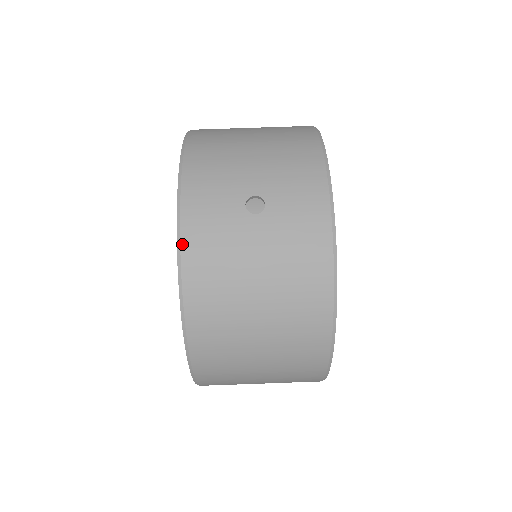
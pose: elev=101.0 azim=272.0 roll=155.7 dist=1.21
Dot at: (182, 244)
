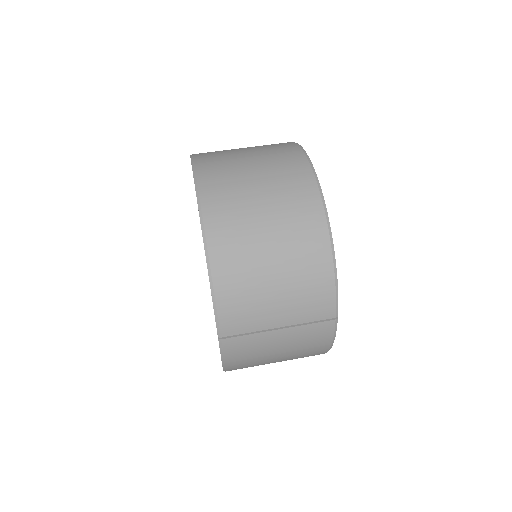
Dot at: (194, 154)
